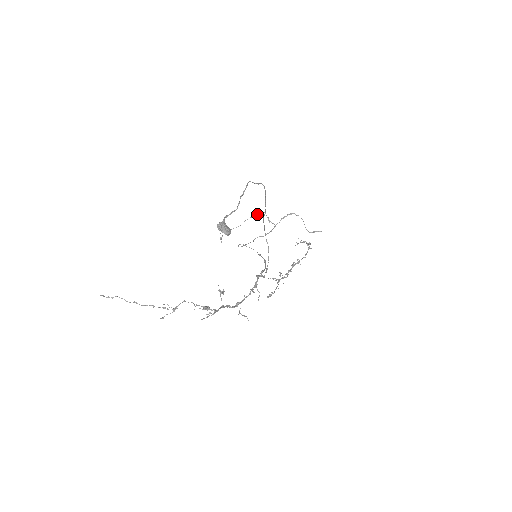
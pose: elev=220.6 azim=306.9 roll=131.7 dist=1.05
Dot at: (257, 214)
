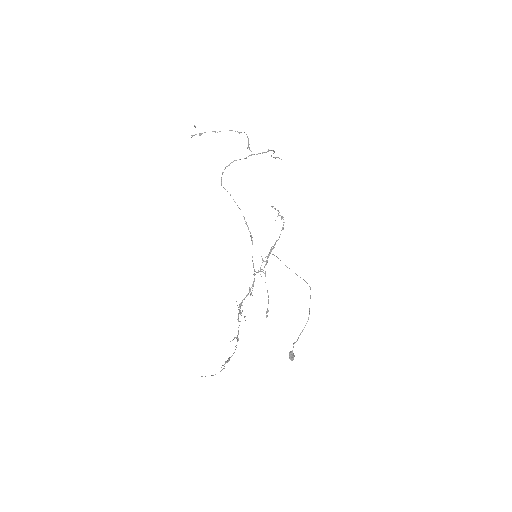
Dot at: occluded
